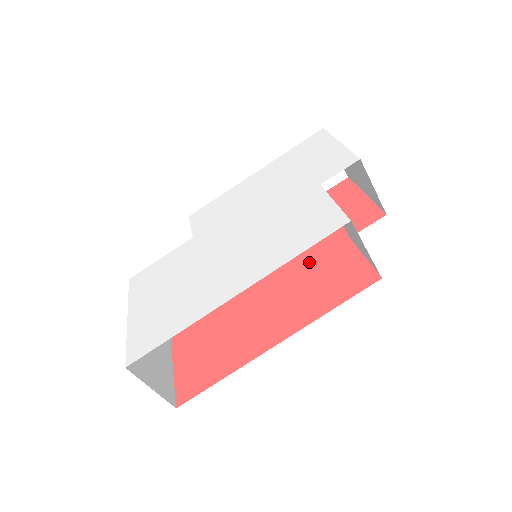
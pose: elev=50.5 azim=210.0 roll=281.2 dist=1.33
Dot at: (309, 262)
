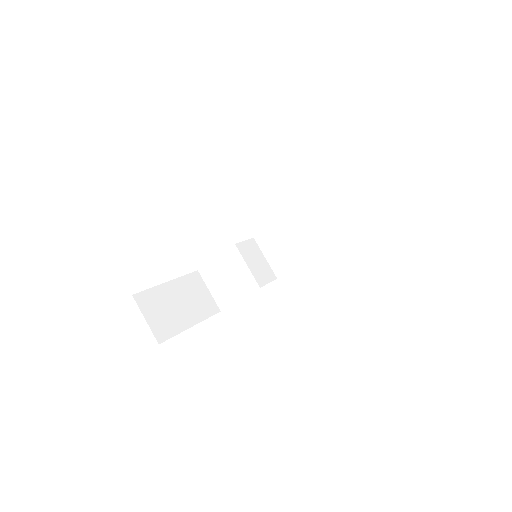
Dot at: occluded
